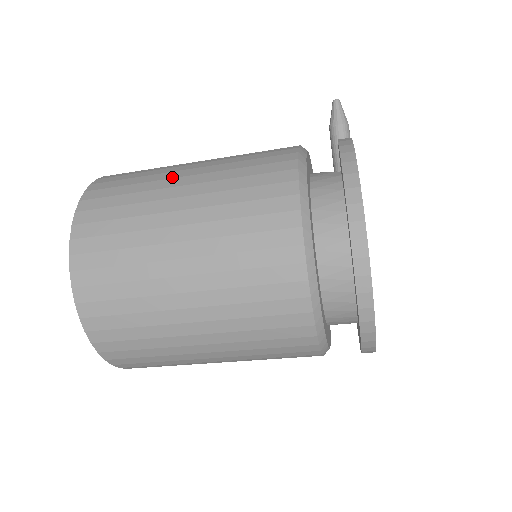
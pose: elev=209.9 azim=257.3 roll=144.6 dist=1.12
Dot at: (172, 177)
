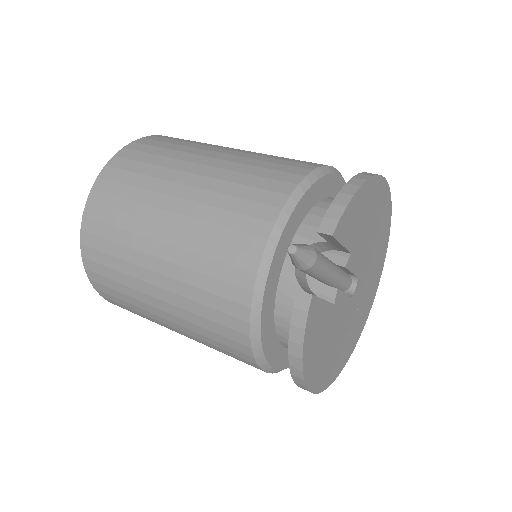
Dot at: (144, 280)
